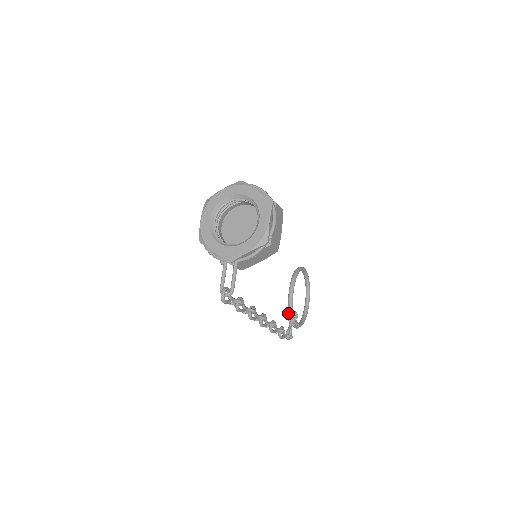
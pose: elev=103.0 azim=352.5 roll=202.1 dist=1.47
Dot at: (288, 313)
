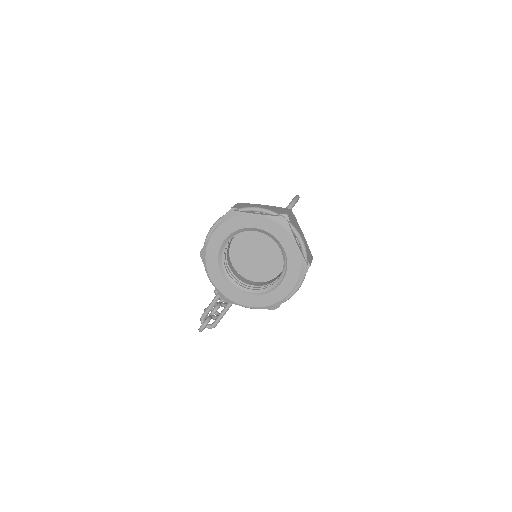
Dot at: occluded
